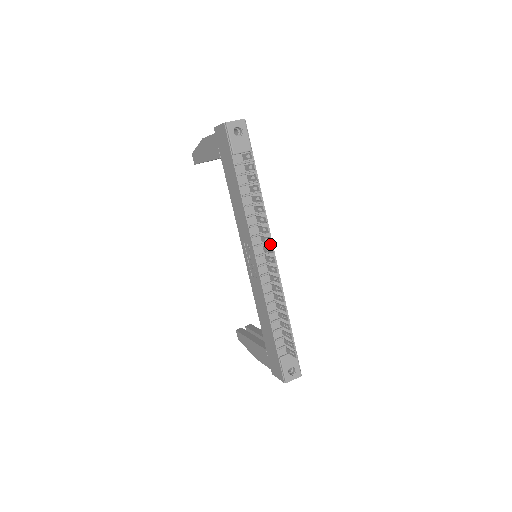
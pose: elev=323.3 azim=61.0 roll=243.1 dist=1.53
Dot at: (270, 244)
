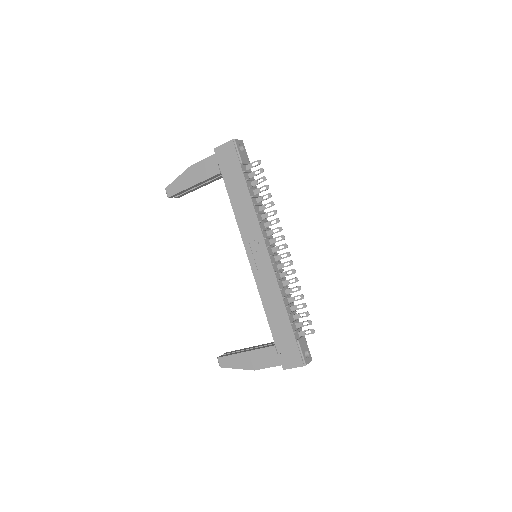
Dot at: occluded
